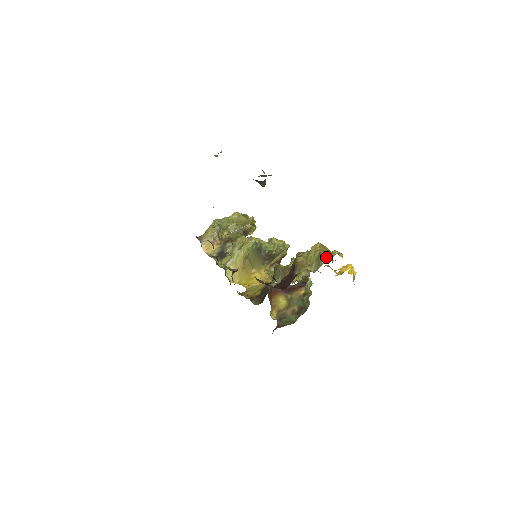
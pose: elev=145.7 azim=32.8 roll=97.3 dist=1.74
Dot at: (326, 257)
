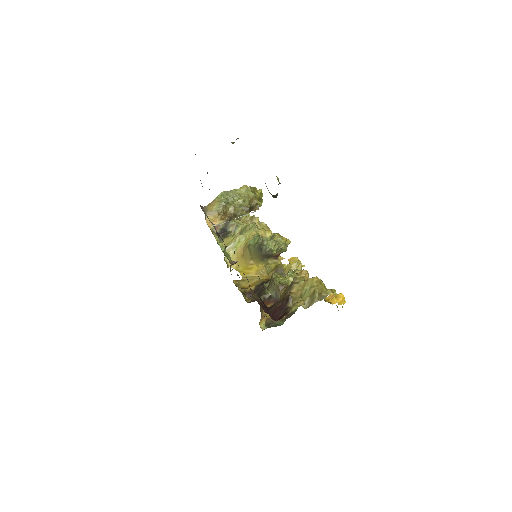
Dot at: (320, 295)
